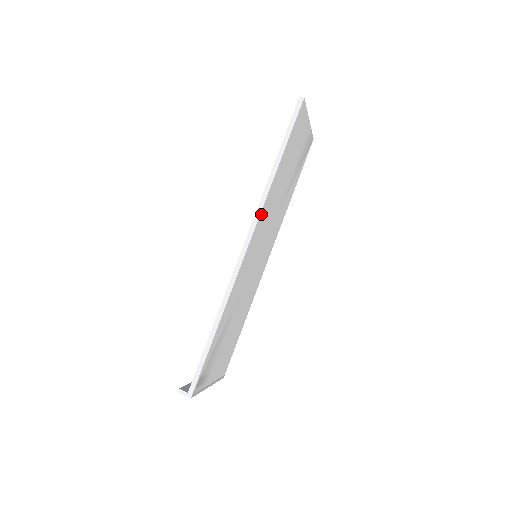
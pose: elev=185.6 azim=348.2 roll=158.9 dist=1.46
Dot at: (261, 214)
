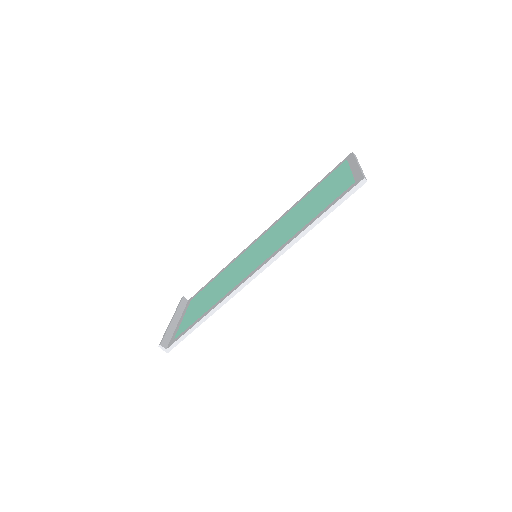
Dot at: (278, 256)
